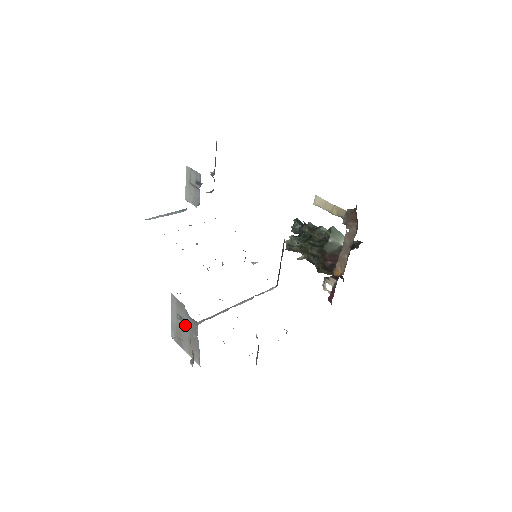
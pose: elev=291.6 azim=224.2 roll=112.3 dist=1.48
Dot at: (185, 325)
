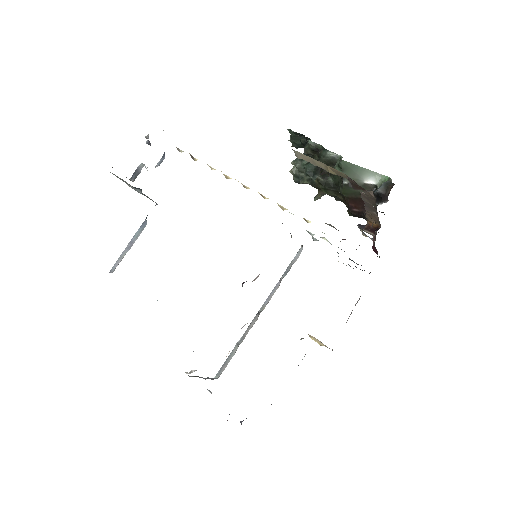
Dot at: occluded
